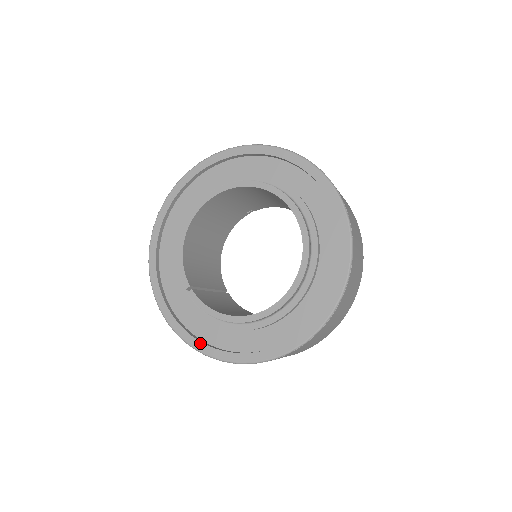
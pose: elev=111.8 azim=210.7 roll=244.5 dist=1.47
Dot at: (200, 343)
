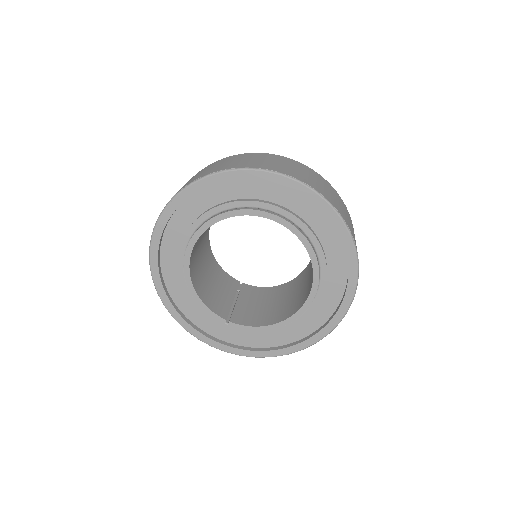
Dot at: (263, 352)
